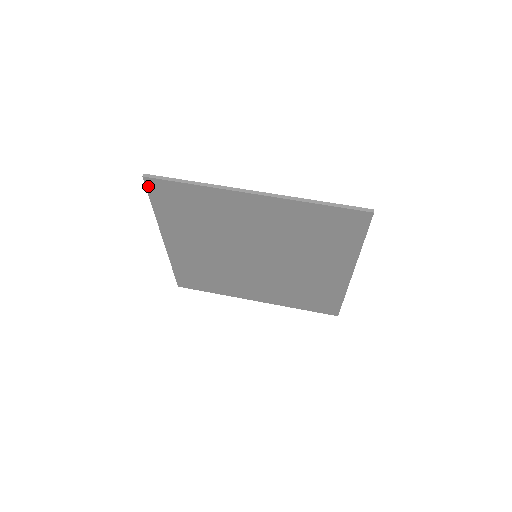
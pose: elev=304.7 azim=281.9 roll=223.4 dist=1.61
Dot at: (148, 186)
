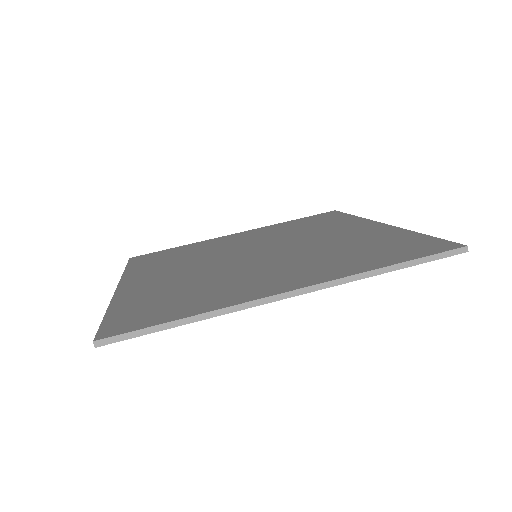
Dot at: occluded
